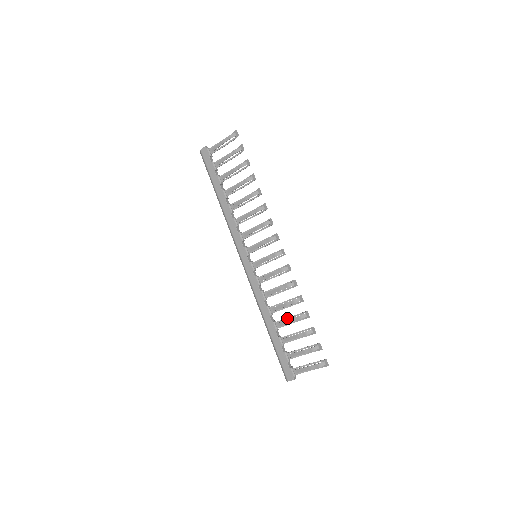
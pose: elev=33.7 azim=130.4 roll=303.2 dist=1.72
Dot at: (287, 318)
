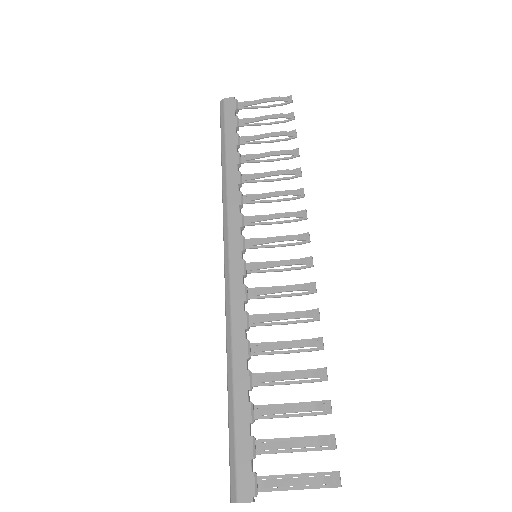
Dot at: occluded
